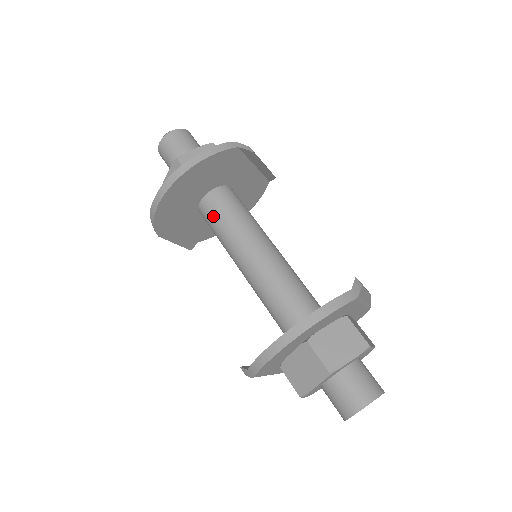
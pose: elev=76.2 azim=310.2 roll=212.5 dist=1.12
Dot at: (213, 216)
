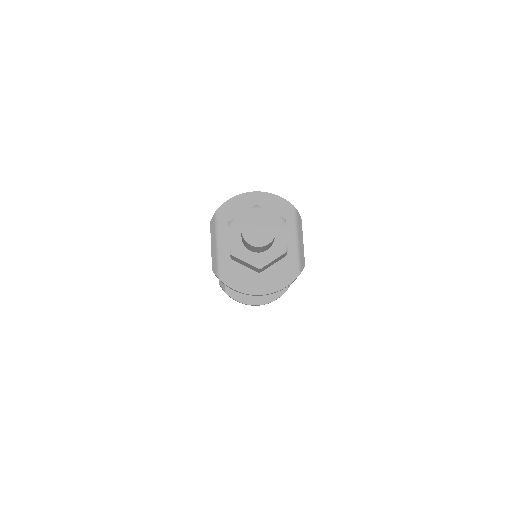
Dot at: occluded
